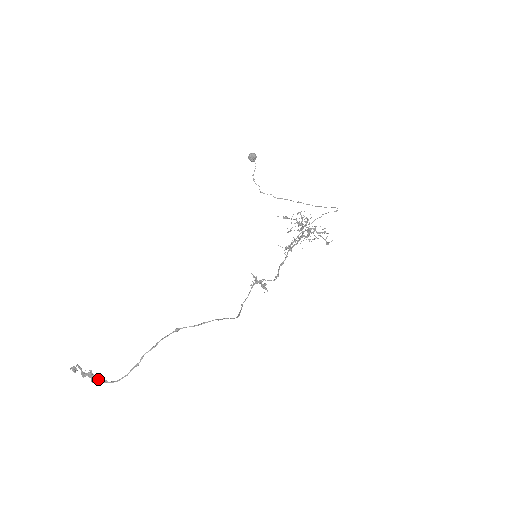
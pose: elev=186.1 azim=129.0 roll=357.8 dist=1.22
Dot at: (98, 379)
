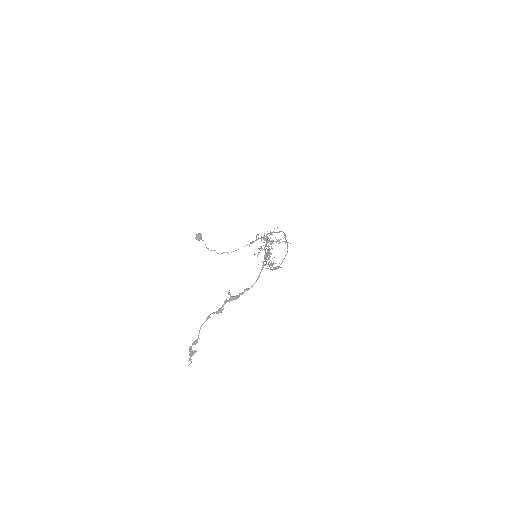
Dot at: (239, 293)
